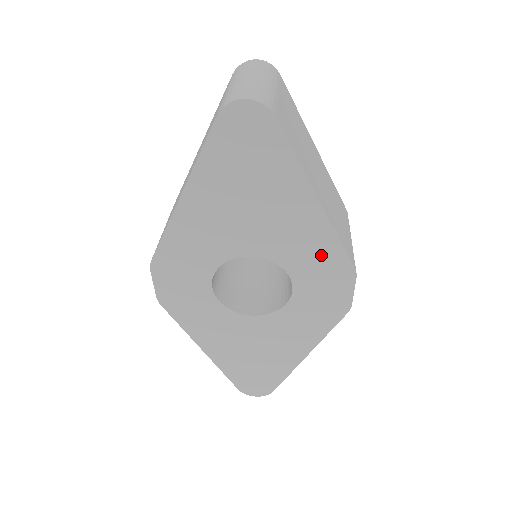
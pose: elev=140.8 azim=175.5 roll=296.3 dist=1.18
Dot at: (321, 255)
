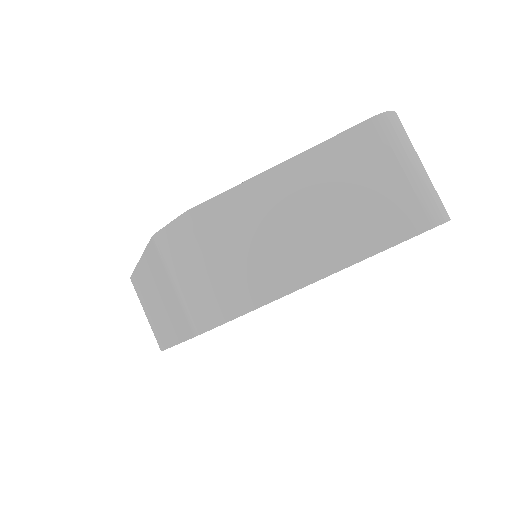
Dot at: occluded
